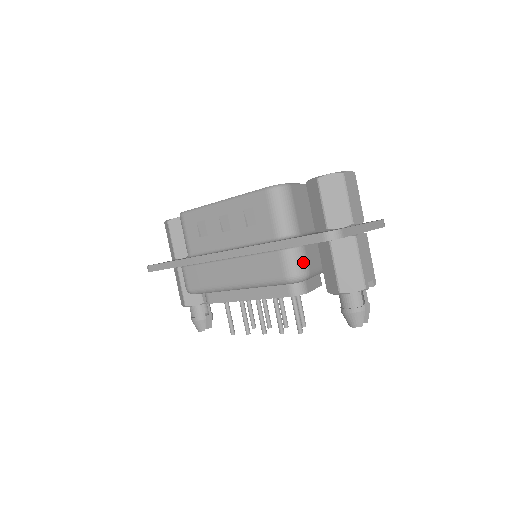
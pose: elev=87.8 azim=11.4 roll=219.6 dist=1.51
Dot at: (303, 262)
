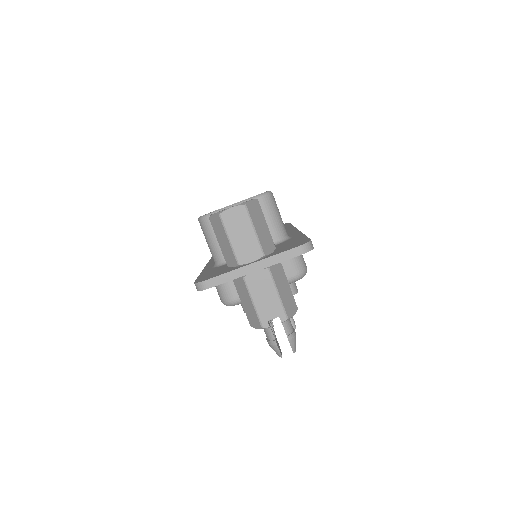
Dot at: (228, 290)
